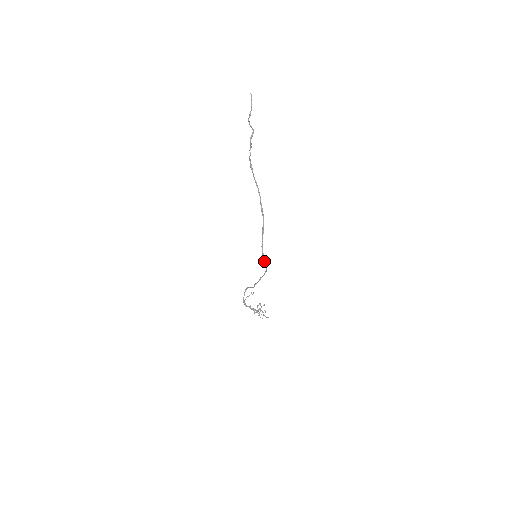
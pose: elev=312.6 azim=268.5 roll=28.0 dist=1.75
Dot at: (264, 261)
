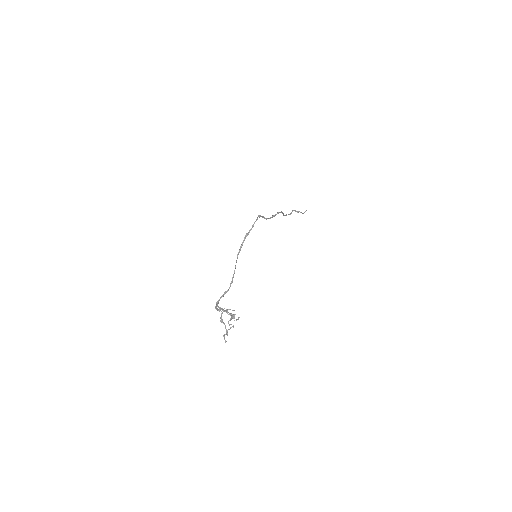
Dot at: (259, 216)
